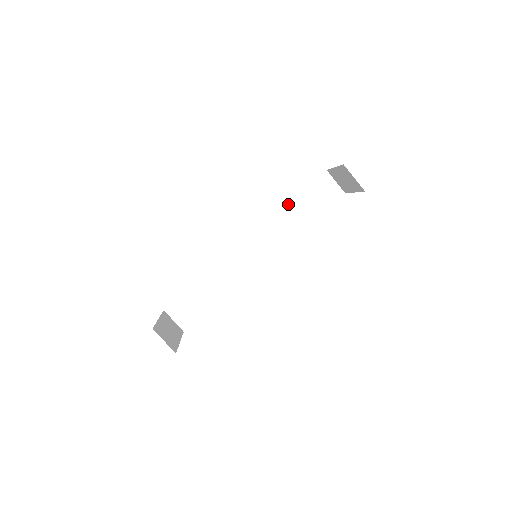
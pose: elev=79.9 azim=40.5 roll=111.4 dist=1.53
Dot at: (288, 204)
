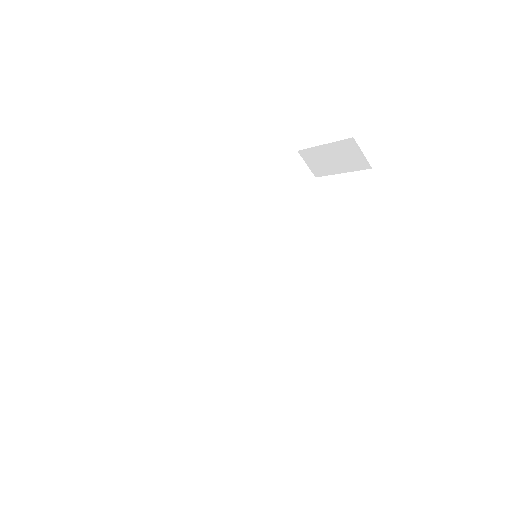
Dot at: (264, 191)
